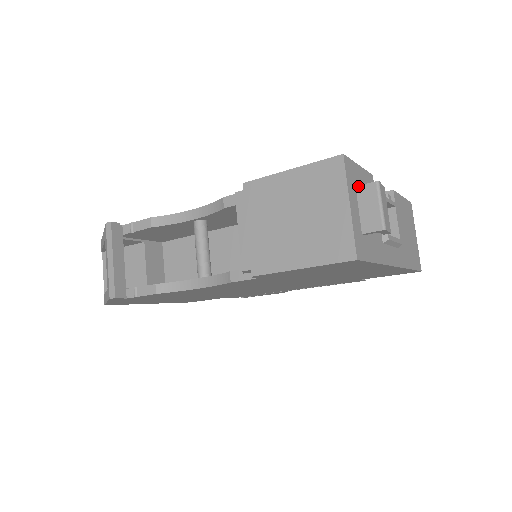
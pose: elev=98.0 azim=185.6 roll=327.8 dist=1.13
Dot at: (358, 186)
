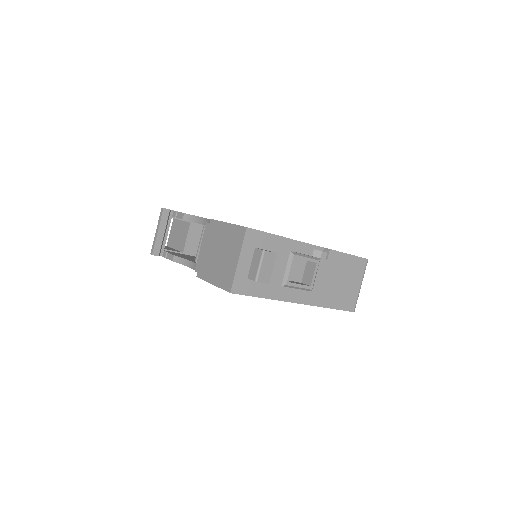
Dot at: (256, 248)
